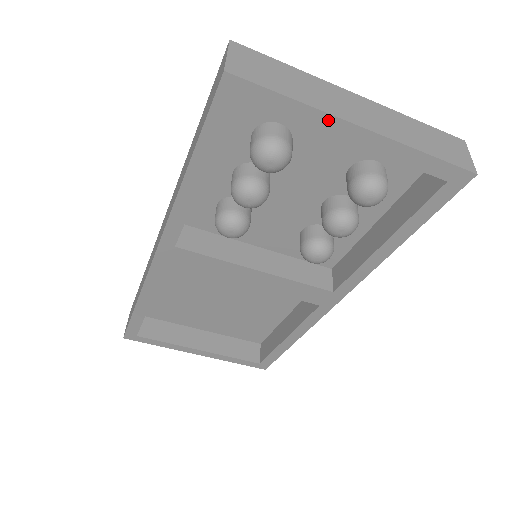
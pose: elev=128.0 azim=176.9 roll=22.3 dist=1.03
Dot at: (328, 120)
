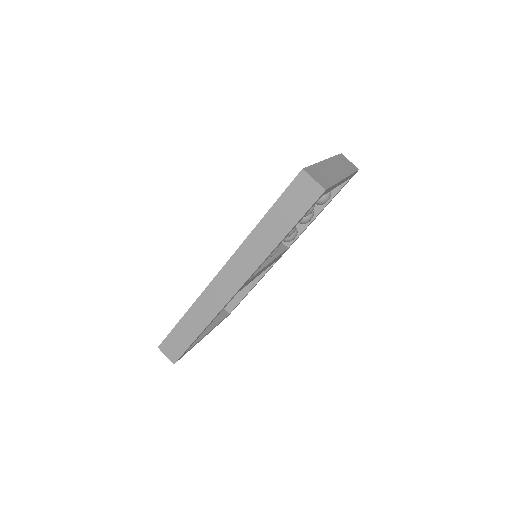
Dot at: (338, 183)
